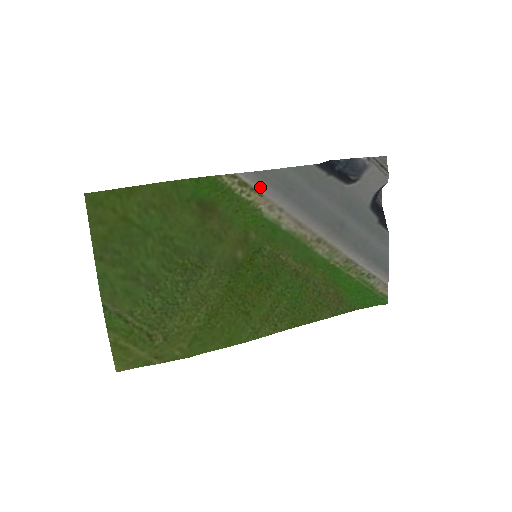
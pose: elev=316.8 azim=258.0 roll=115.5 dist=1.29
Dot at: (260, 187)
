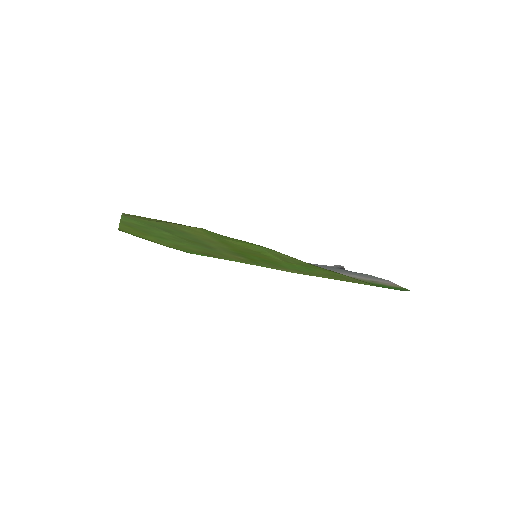
Dot at: occluded
